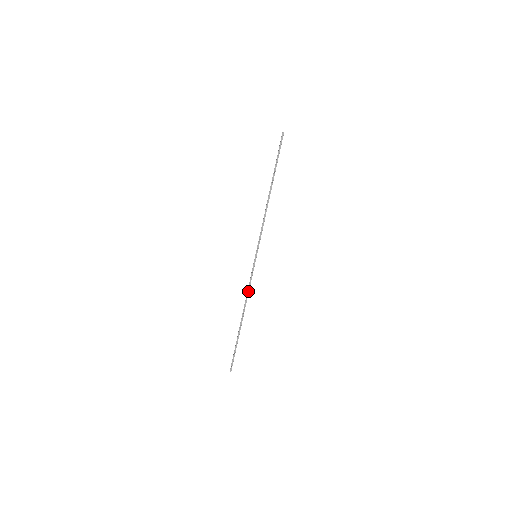
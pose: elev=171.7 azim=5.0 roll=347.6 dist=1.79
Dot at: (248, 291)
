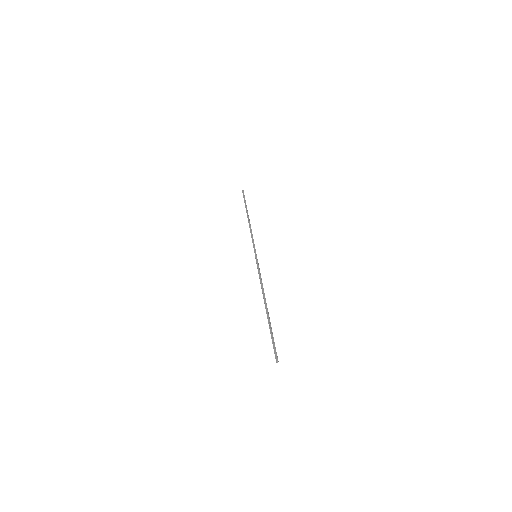
Dot at: (261, 281)
